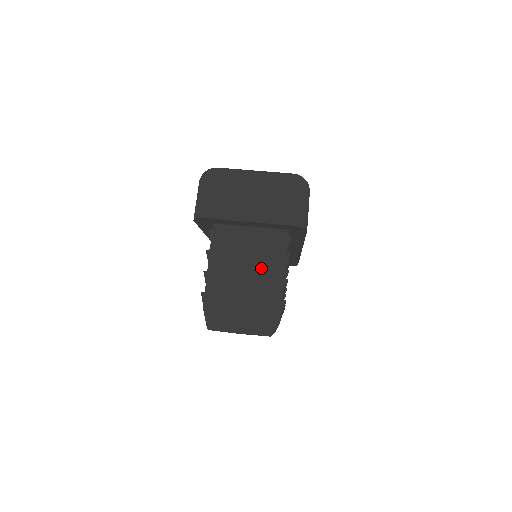
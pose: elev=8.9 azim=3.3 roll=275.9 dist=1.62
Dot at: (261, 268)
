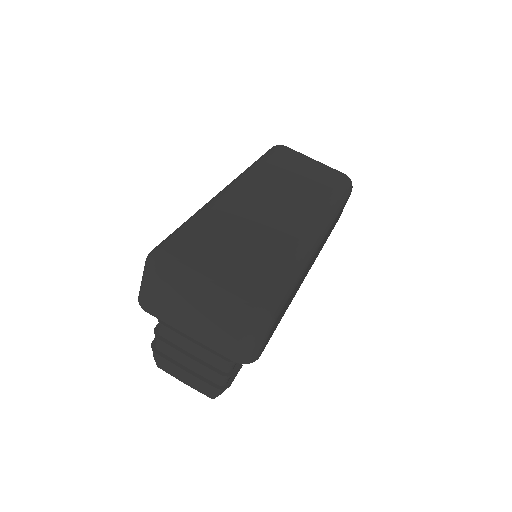
Dot at: (208, 357)
